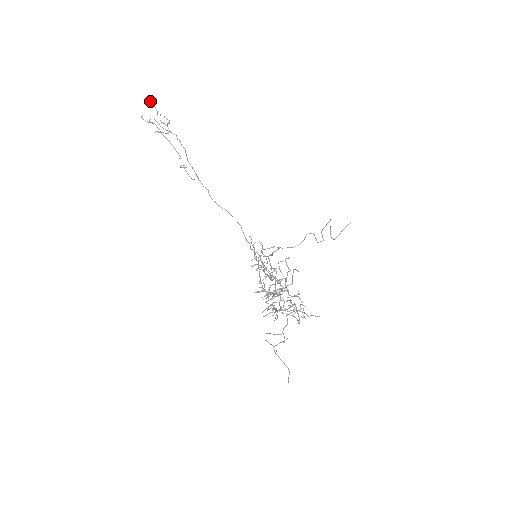
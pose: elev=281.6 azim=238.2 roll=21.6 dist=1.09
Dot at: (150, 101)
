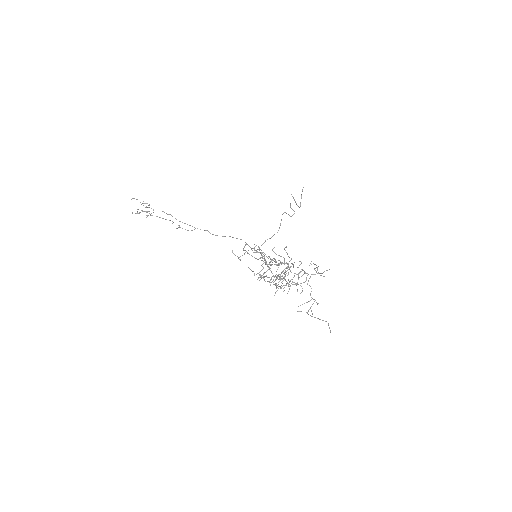
Dot at: (133, 198)
